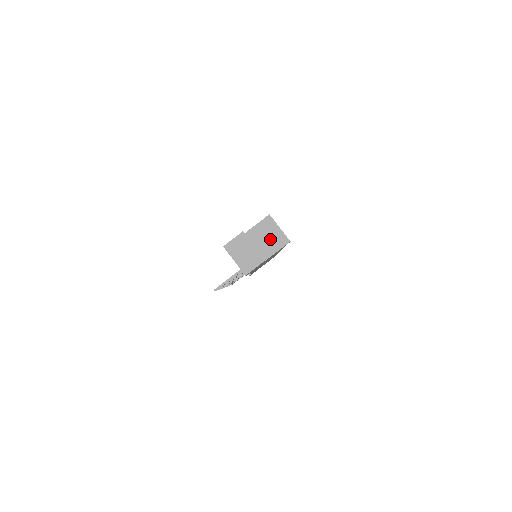
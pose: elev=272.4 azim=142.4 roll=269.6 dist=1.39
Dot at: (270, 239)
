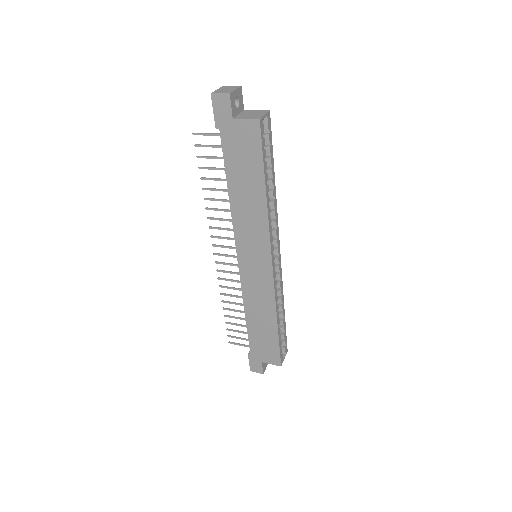
Dot at: (252, 115)
